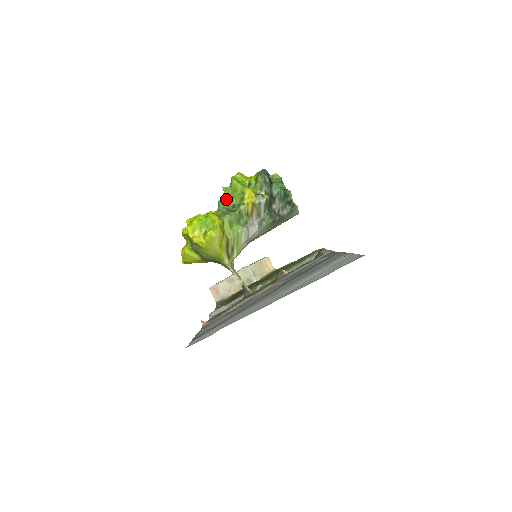
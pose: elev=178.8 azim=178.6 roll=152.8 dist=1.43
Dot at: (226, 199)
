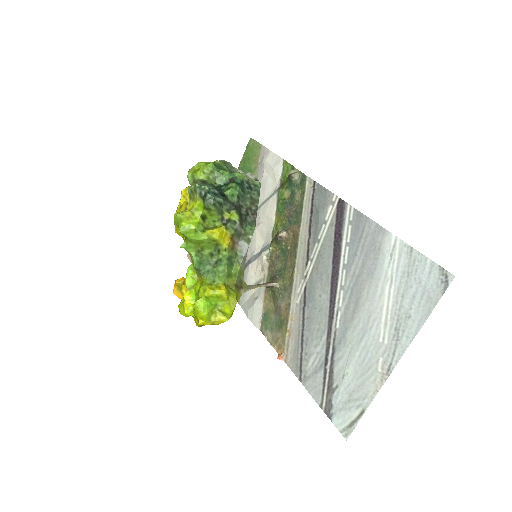
Dot at: (198, 256)
